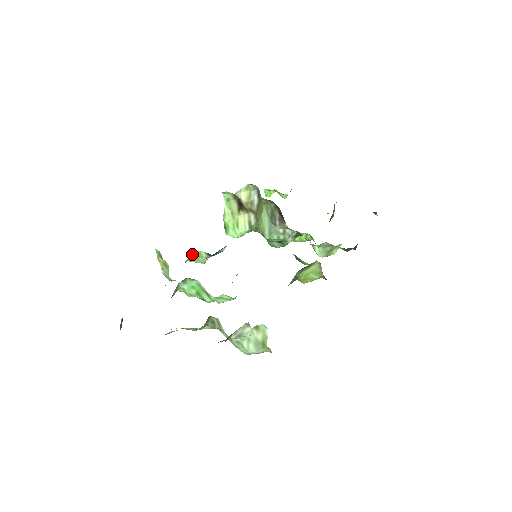
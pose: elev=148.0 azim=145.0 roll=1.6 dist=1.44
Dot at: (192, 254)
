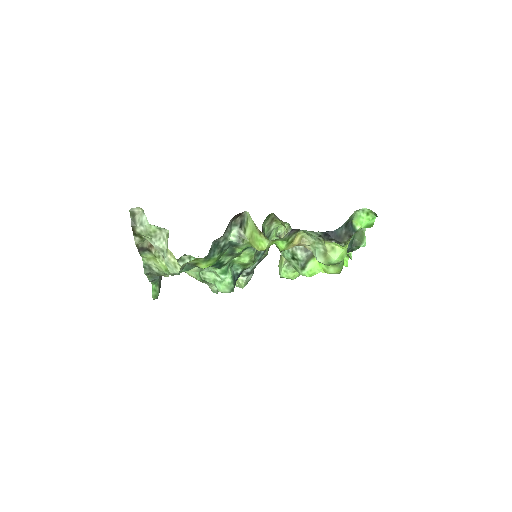
Dot at: occluded
